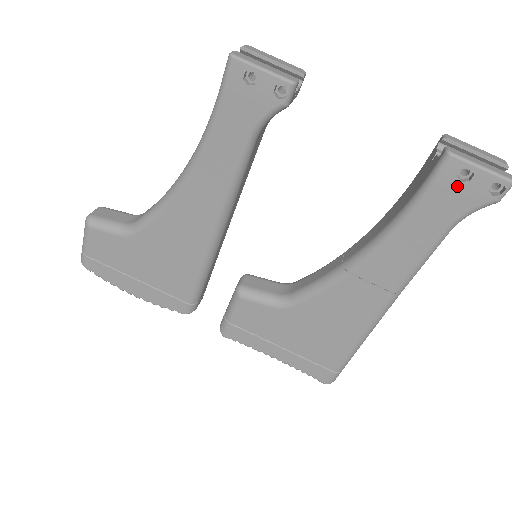
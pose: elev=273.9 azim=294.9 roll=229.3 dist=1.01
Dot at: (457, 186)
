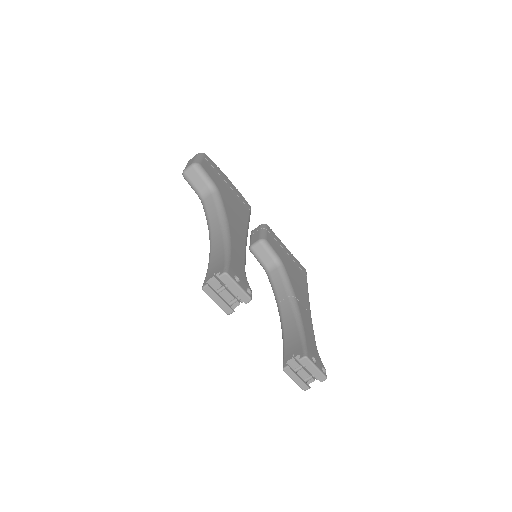
Dot at: occluded
